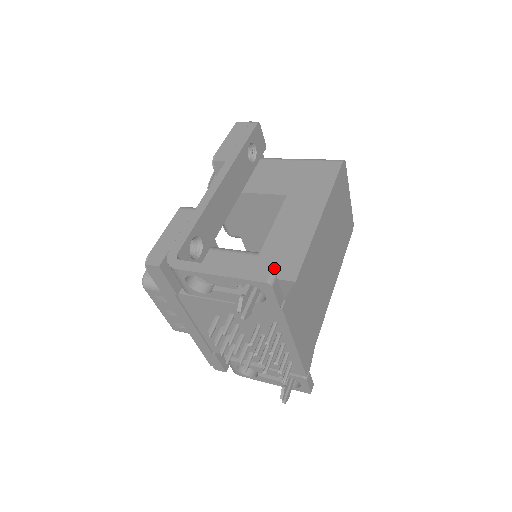
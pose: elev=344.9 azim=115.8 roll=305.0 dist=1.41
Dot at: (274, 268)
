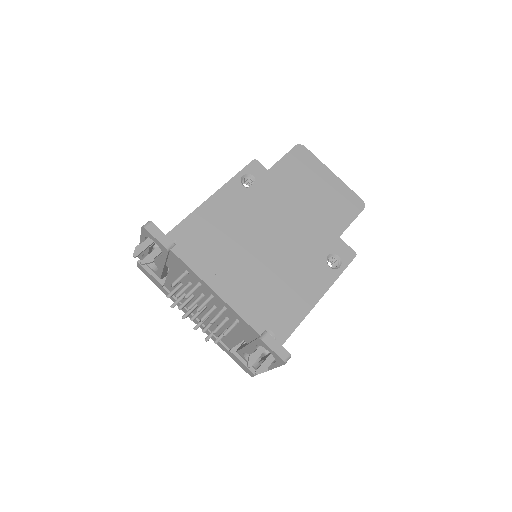
Dot at: occluded
